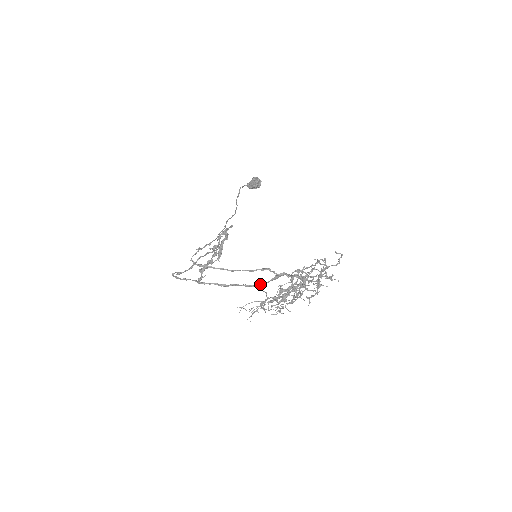
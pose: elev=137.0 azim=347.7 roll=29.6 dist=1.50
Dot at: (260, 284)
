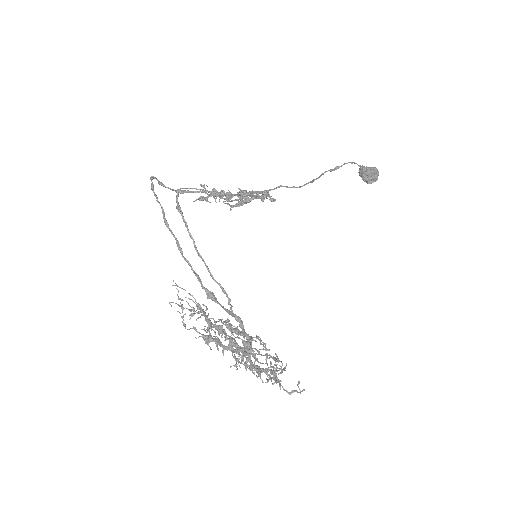
Dot at: (211, 295)
